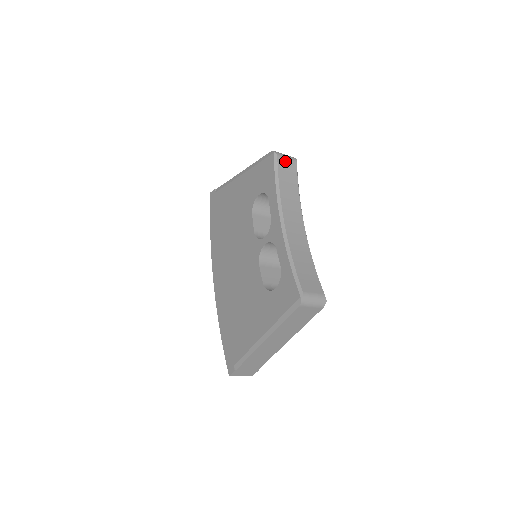
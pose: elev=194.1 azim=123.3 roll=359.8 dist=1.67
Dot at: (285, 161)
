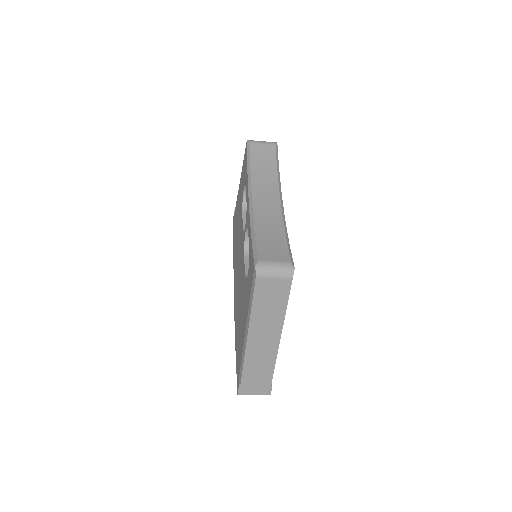
Dot at: (260, 146)
